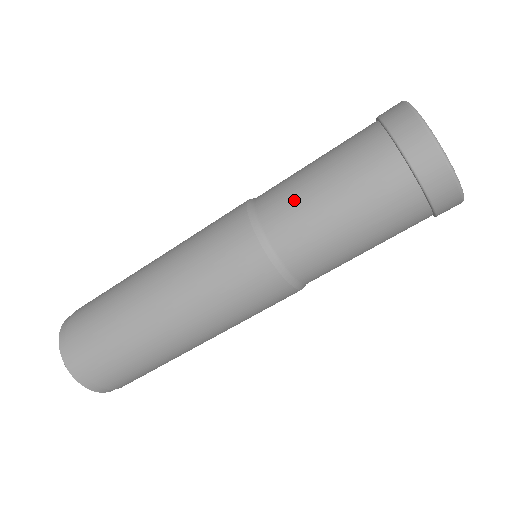
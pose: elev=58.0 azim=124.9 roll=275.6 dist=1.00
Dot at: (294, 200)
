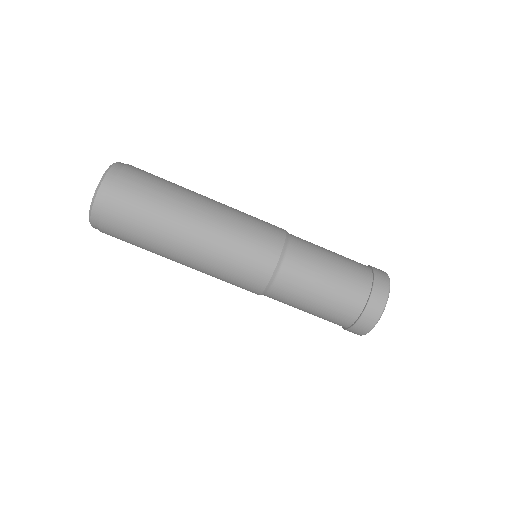
Dot at: (306, 277)
